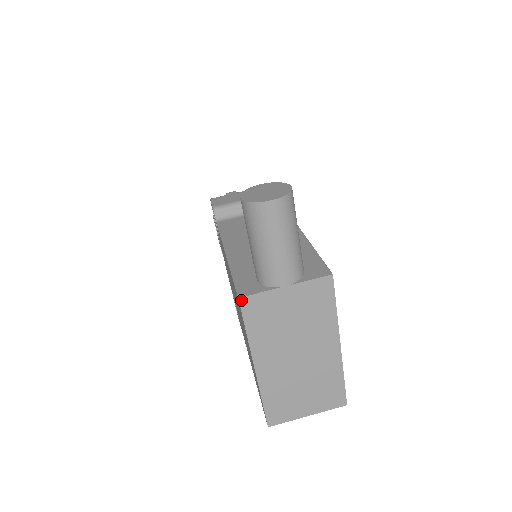
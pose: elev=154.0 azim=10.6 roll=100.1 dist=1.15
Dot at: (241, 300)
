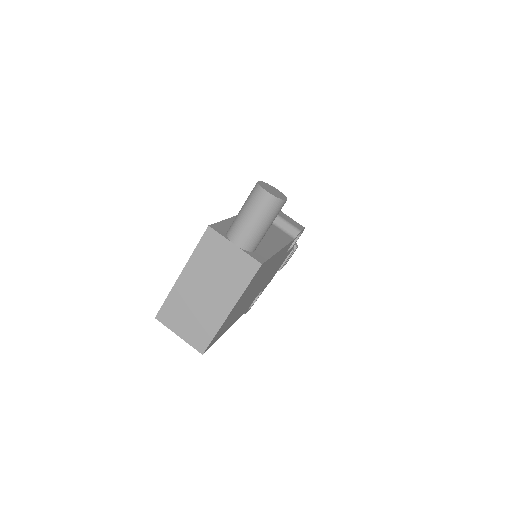
Dot at: (209, 228)
